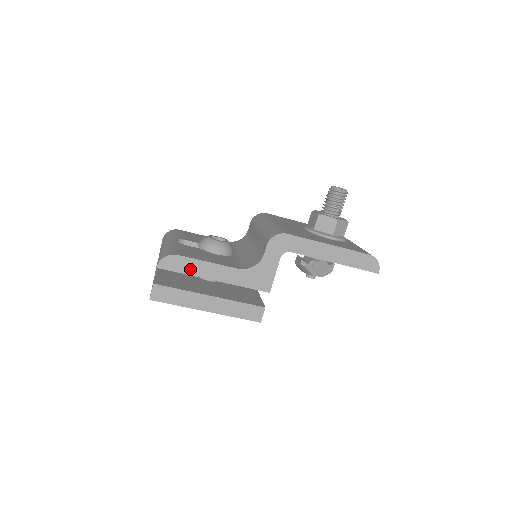
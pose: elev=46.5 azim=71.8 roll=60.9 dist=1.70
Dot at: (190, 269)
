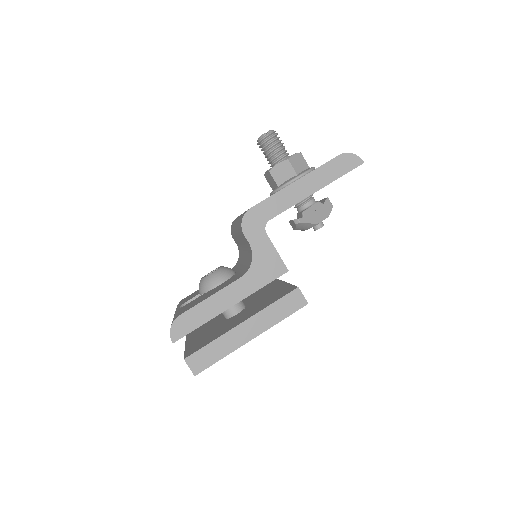
Dot at: (201, 317)
